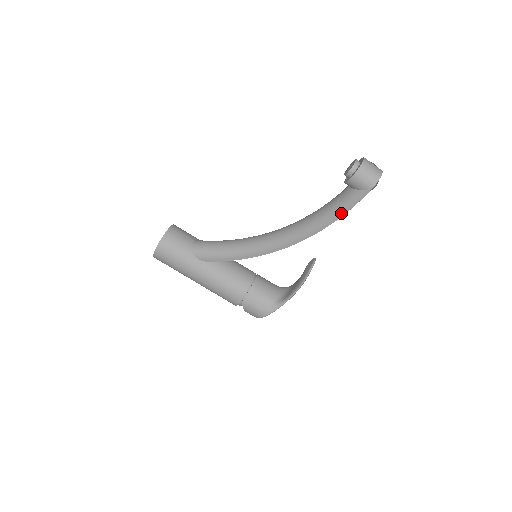
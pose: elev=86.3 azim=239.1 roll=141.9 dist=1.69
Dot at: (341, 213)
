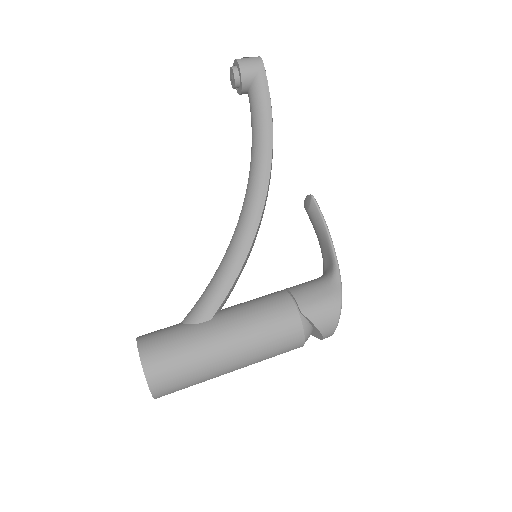
Dot at: (267, 105)
